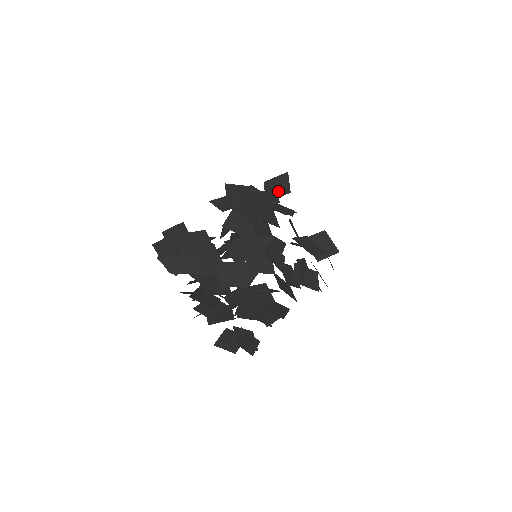
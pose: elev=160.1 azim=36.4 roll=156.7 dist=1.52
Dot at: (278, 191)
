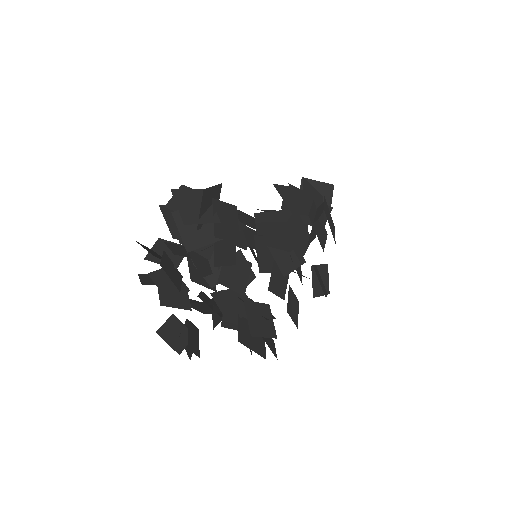
Dot at: occluded
